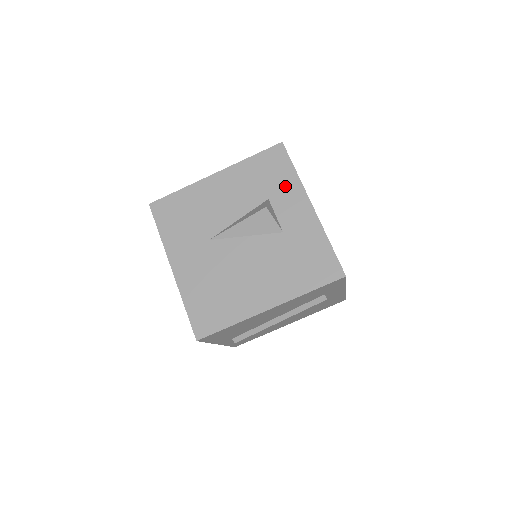
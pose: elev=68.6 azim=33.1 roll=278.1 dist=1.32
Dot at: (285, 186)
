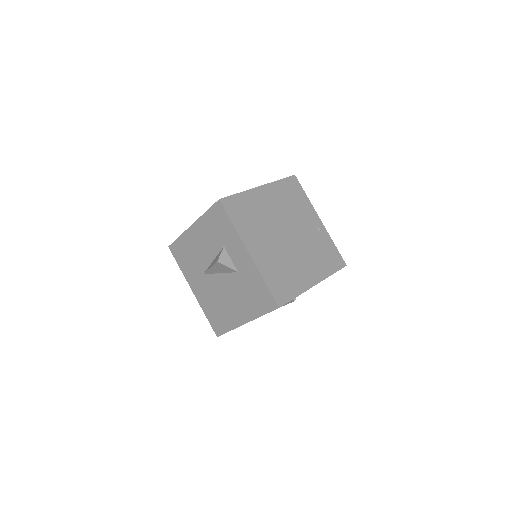
Dot at: (230, 237)
